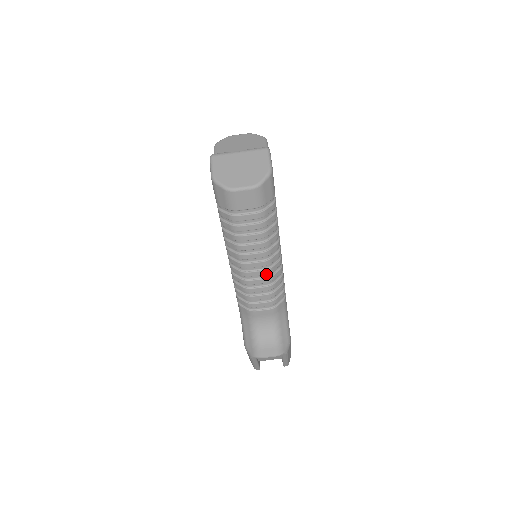
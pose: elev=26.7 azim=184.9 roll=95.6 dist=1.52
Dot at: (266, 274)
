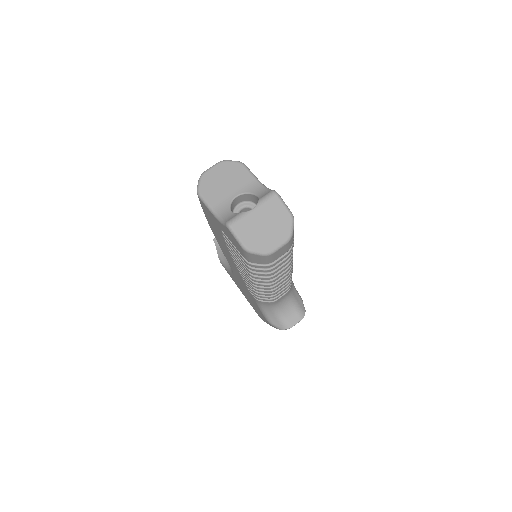
Dot at: occluded
